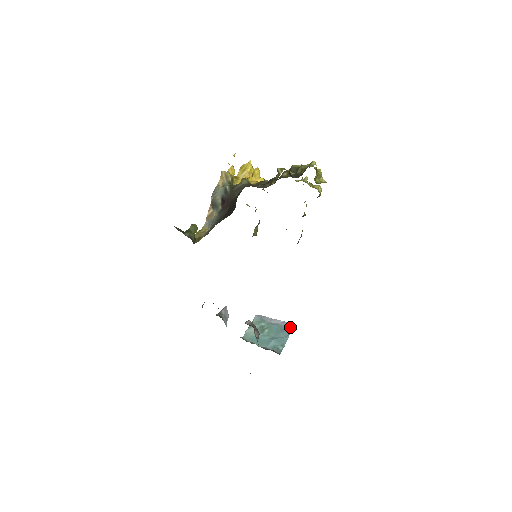
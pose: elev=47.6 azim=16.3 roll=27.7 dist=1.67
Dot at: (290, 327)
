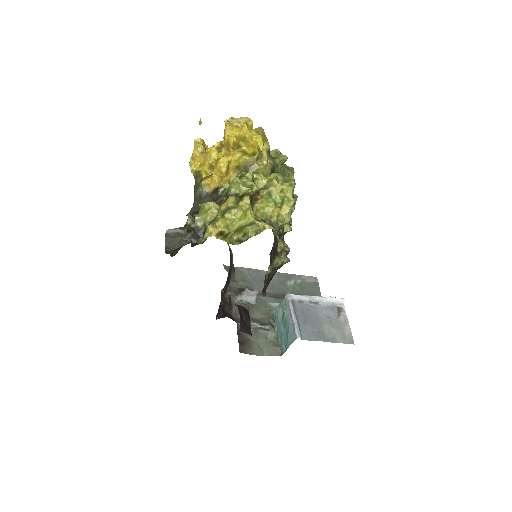
Dot at: (294, 336)
